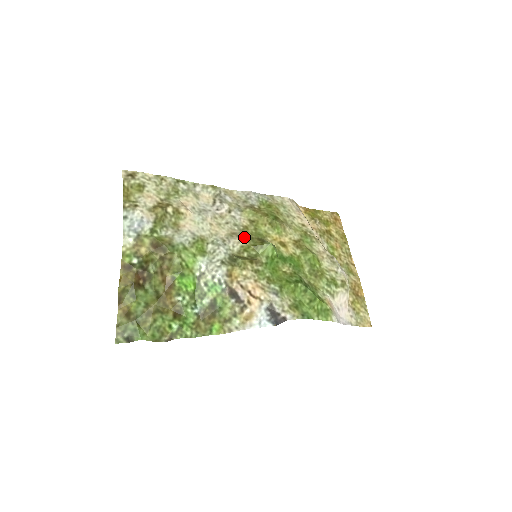
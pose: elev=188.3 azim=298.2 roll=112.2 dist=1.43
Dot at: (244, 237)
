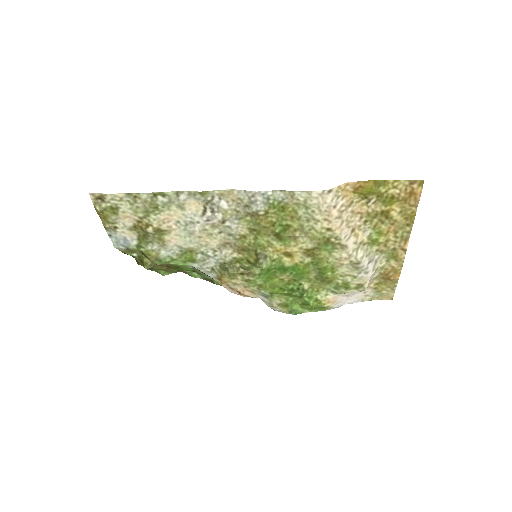
Dot at: (239, 248)
